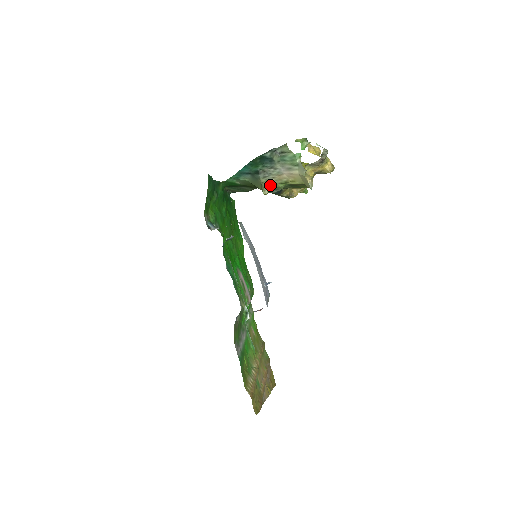
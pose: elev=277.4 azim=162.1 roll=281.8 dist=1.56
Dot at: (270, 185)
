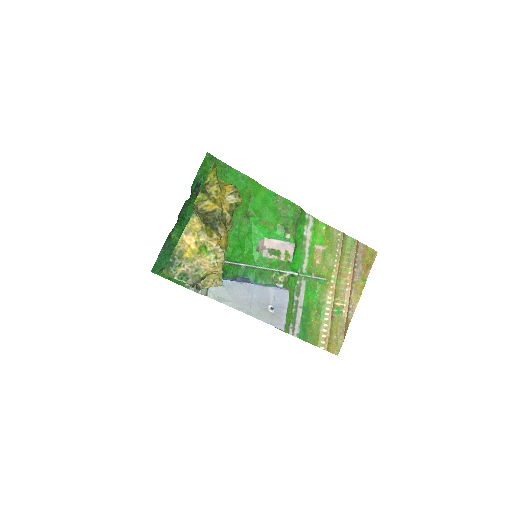
Dot at: occluded
